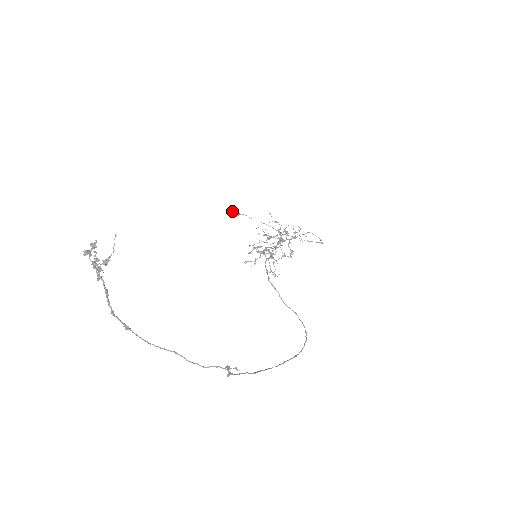
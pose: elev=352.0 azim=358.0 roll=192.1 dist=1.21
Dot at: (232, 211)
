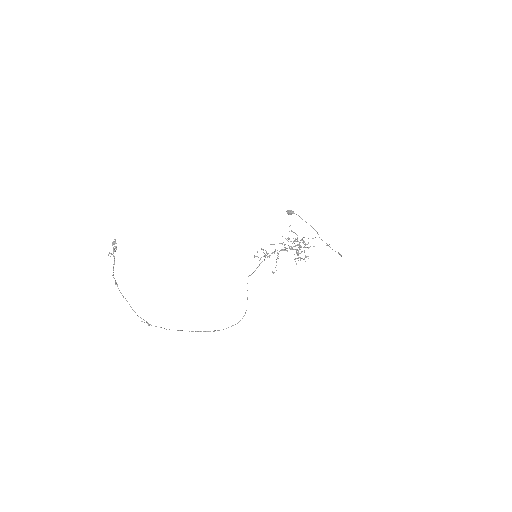
Dot at: (289, 210)
